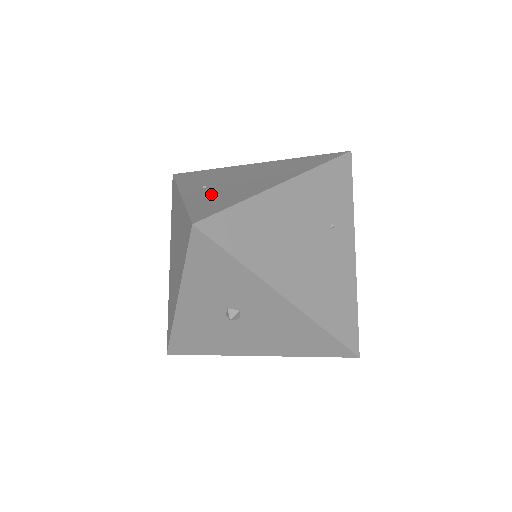
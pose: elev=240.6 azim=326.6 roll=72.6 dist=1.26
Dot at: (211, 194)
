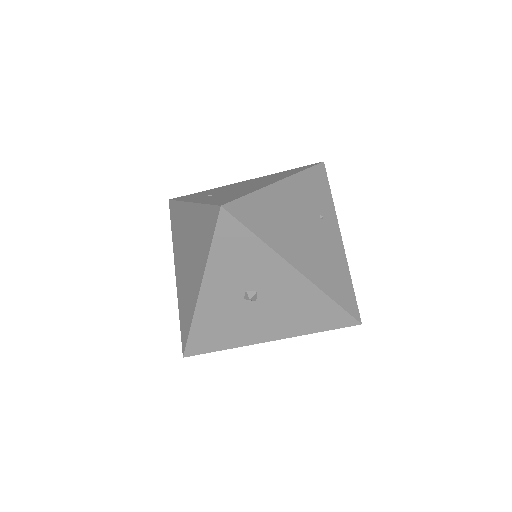
Dot at: (220, 196)
